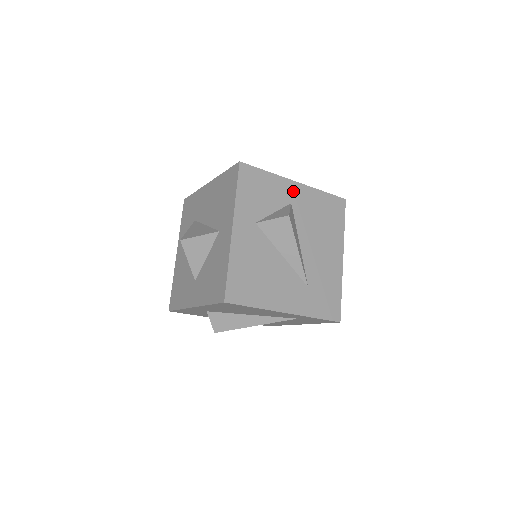
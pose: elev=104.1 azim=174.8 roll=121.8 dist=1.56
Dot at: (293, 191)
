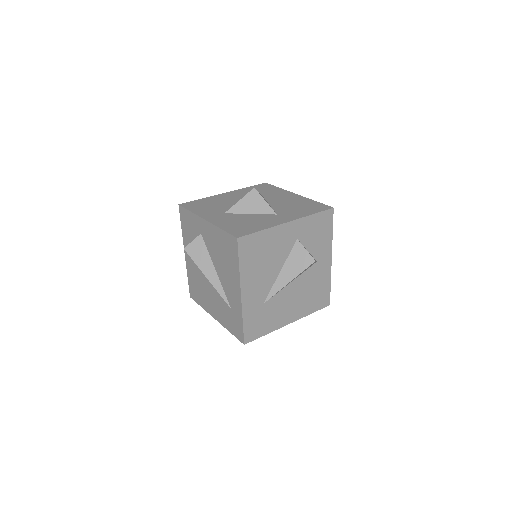
Dot at: (325, 259)
